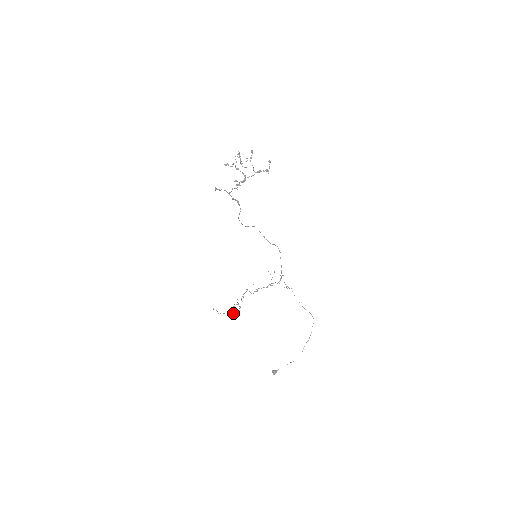
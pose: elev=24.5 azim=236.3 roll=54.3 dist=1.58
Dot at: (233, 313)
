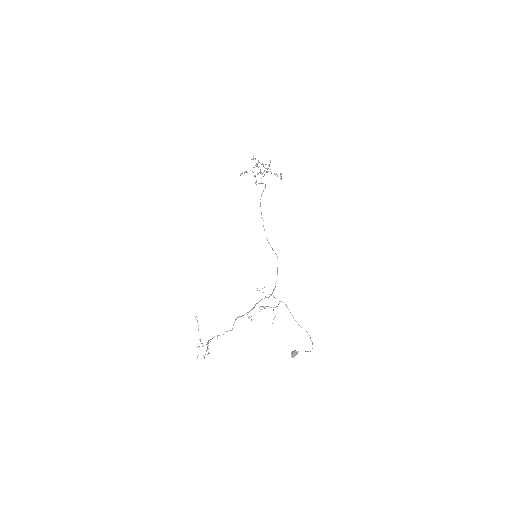
Dot at: occluded
